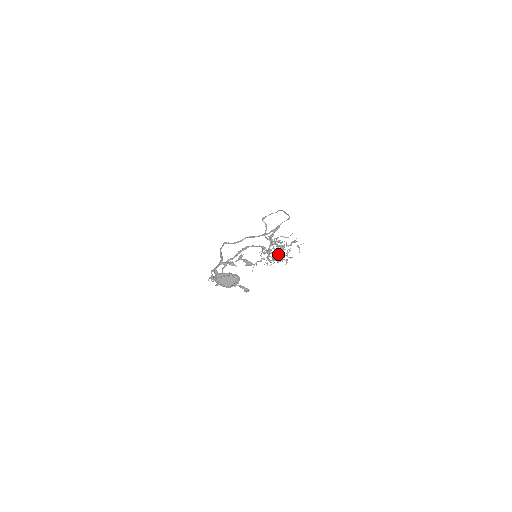
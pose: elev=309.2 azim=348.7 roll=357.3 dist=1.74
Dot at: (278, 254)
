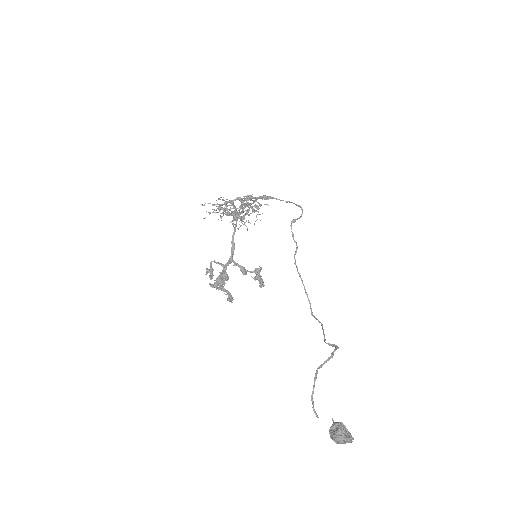
Dot at: (233, 208)
